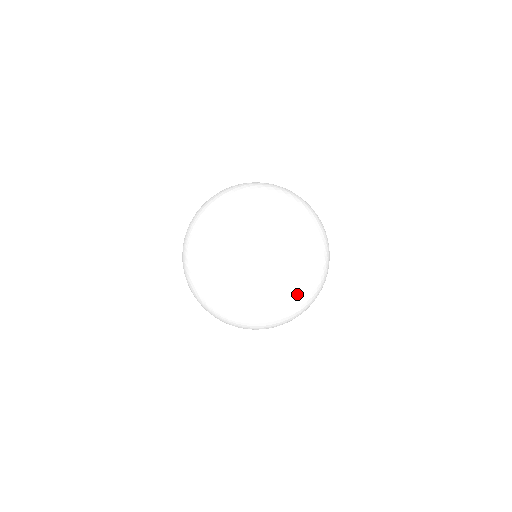
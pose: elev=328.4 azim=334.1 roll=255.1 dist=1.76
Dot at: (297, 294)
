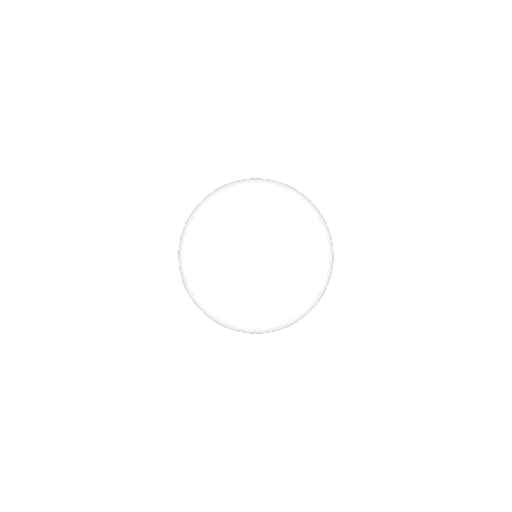
Dot at: (333, 255)
